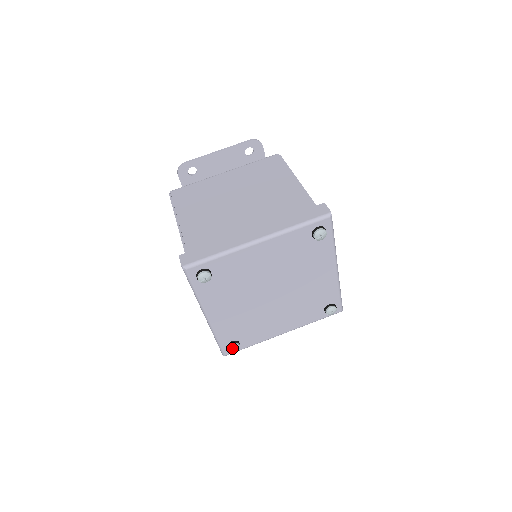
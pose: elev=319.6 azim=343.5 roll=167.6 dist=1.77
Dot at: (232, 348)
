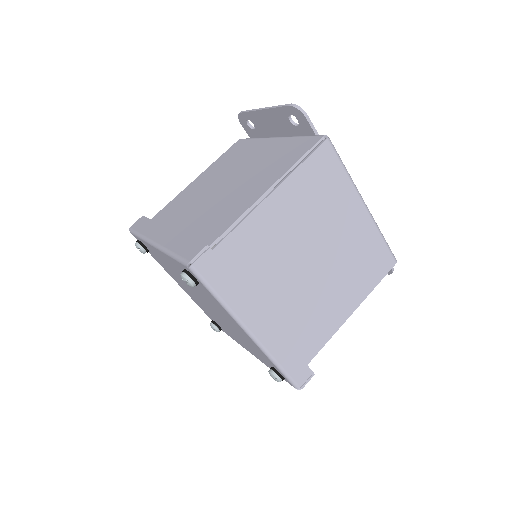
Dot at: (211, 326)
